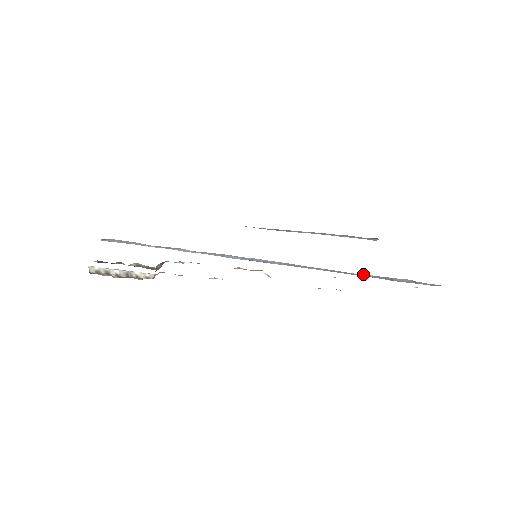
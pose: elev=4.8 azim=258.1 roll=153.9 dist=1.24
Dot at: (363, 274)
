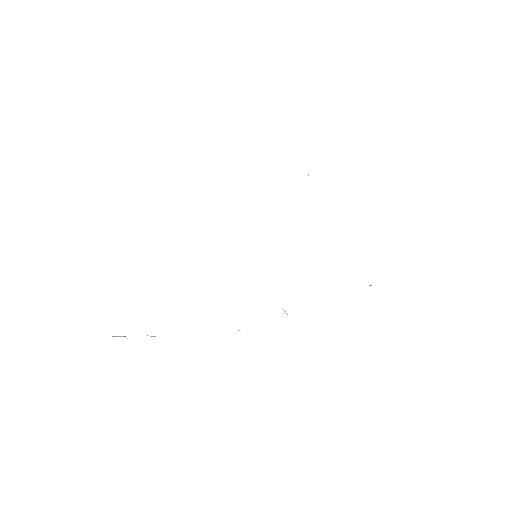
Dot at: occluded
